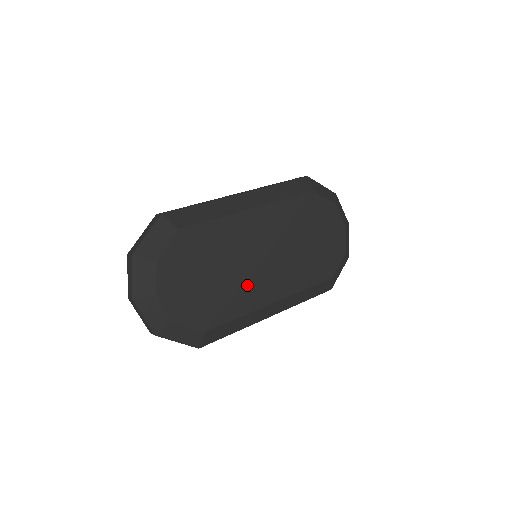
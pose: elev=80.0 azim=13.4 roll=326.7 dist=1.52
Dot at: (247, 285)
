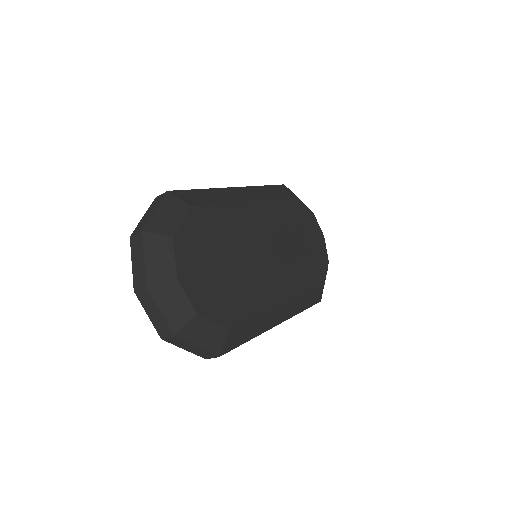
Dot at: (261, 279)
